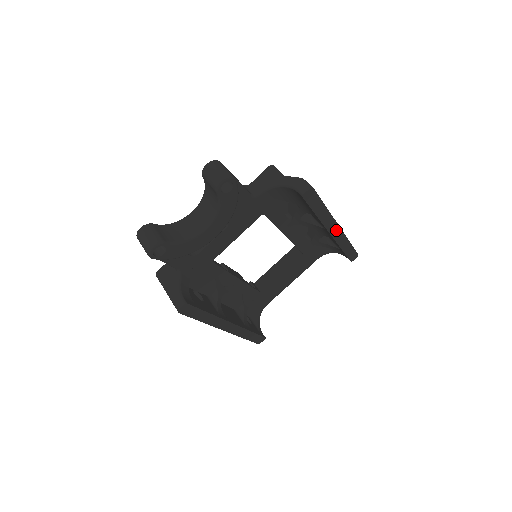
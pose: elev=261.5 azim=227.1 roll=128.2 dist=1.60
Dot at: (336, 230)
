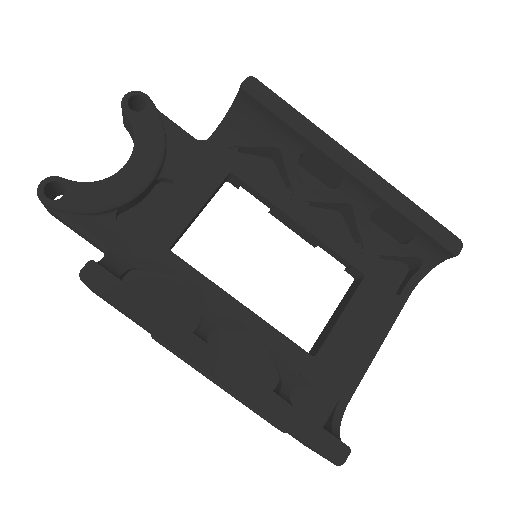
Dot at: (358, 167)
